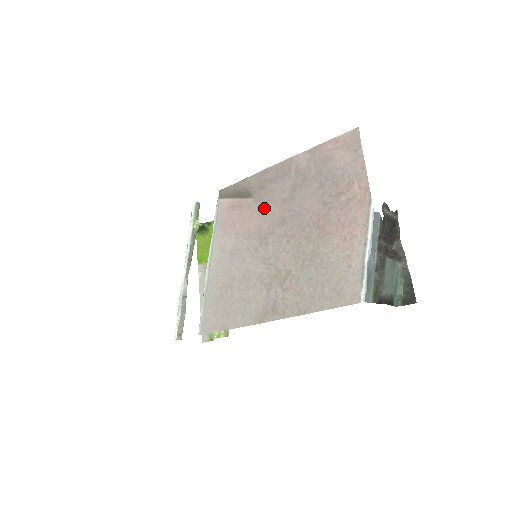
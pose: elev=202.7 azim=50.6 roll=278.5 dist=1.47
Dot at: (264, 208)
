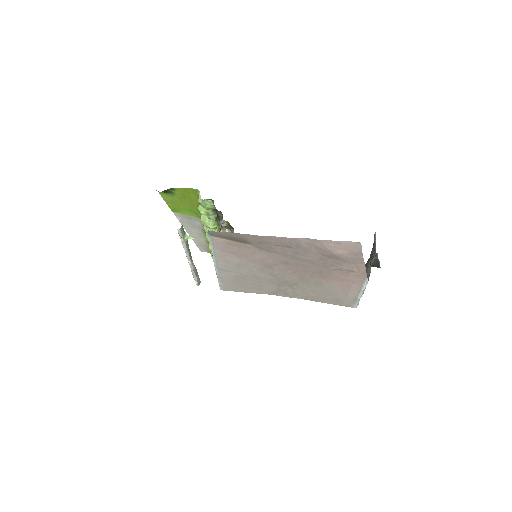
Dot at: (265, 253)
